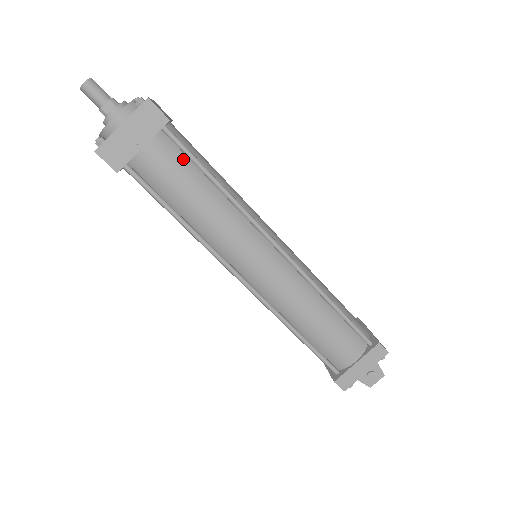
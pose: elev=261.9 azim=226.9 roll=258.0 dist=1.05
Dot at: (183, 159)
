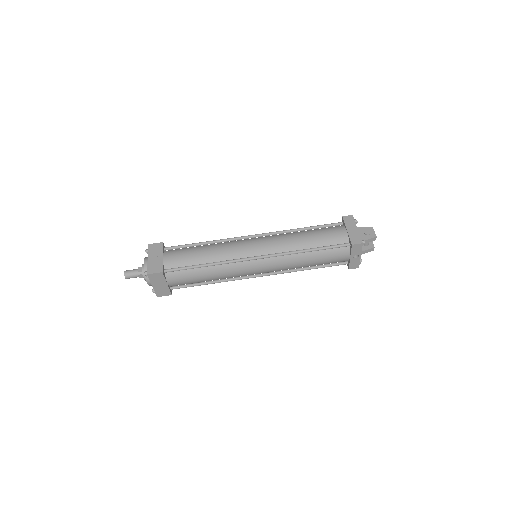
Dot at: (182, 249)
